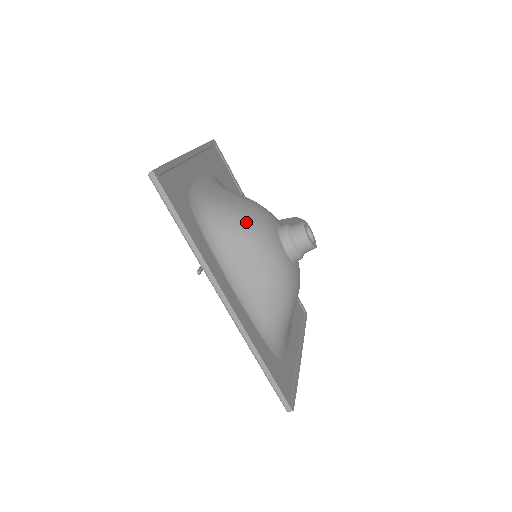
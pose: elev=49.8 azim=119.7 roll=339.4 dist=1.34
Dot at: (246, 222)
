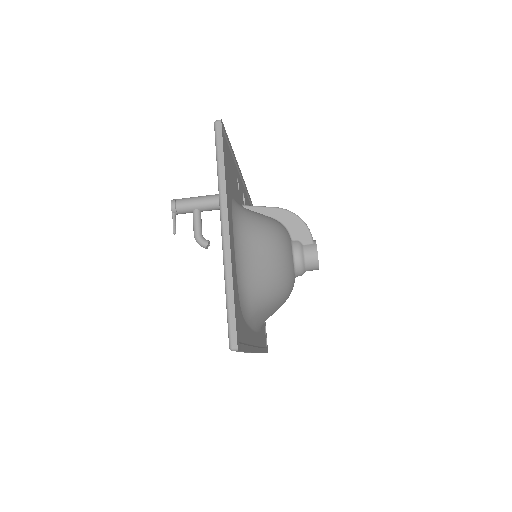
Dot at: (277, 286)
